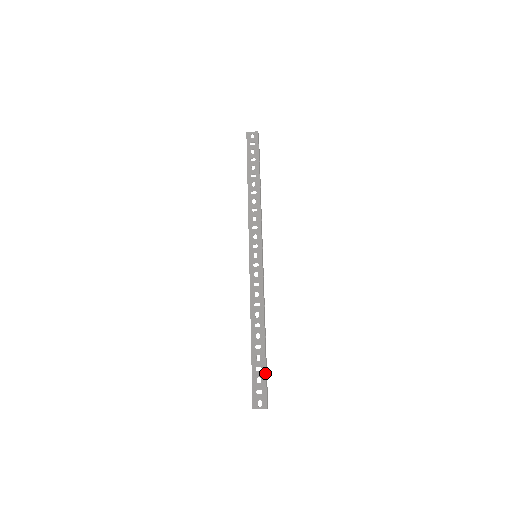
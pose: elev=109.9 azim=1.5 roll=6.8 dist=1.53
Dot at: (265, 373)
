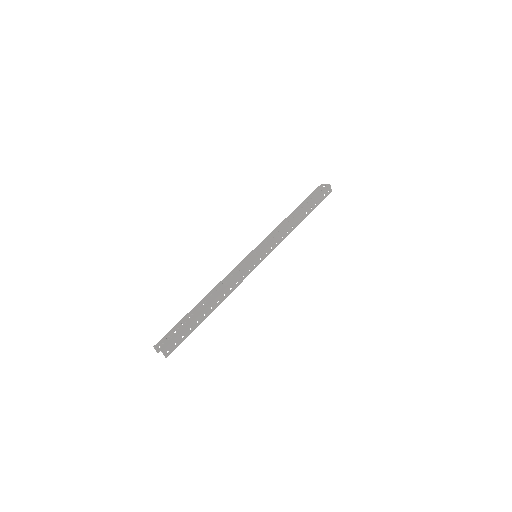
Dot at: (185, 328)
